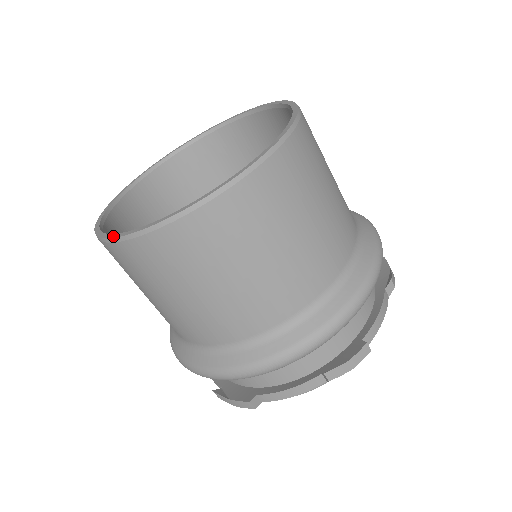
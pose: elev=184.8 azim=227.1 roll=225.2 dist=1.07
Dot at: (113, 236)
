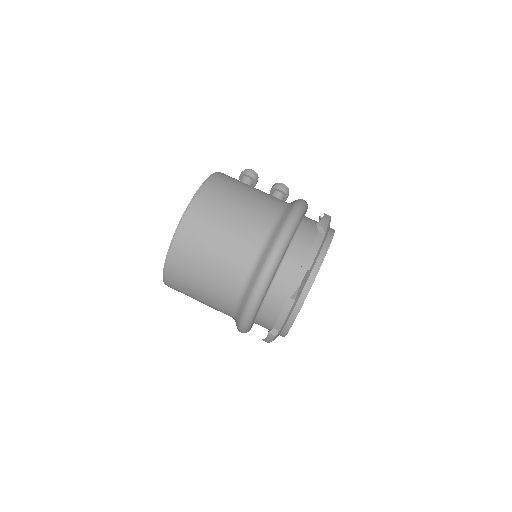
Dot at: (164, 280)
